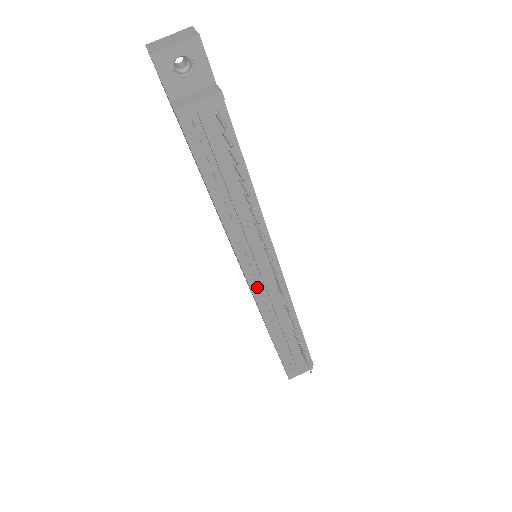
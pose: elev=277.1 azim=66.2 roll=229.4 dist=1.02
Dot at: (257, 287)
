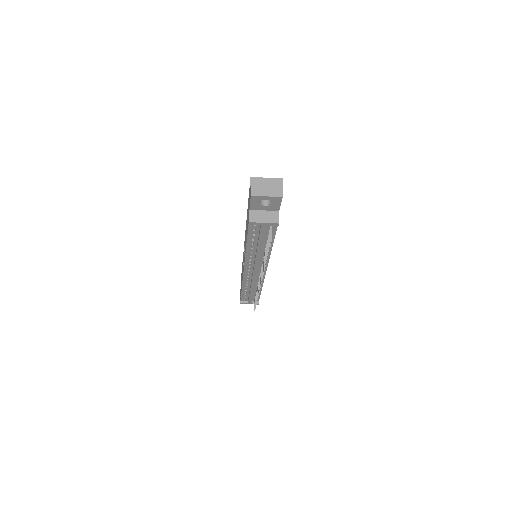
Dot at: (248, 273)
